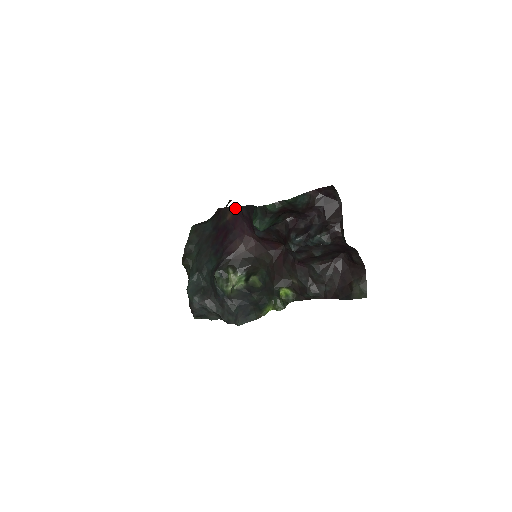
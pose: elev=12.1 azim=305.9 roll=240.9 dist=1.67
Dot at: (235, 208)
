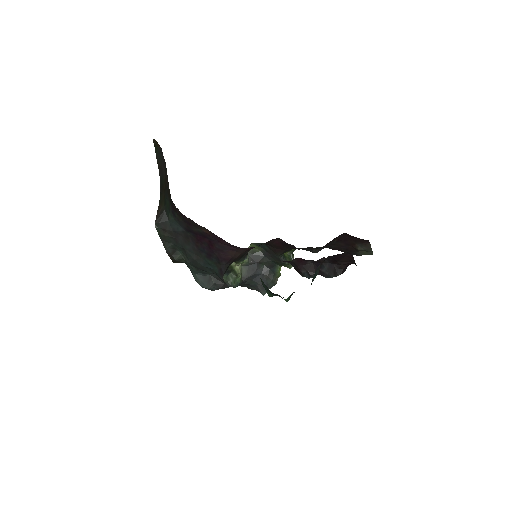
Dot at: occluded
